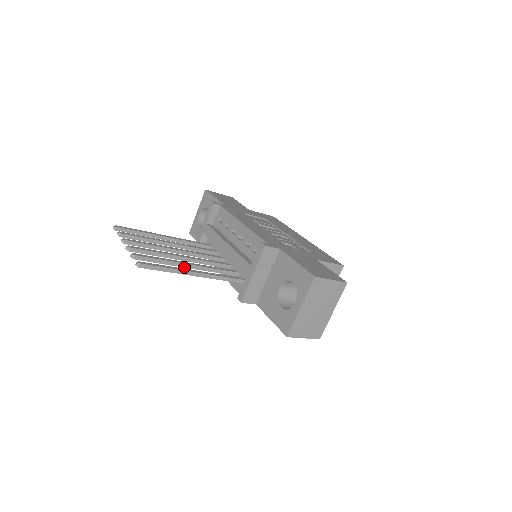
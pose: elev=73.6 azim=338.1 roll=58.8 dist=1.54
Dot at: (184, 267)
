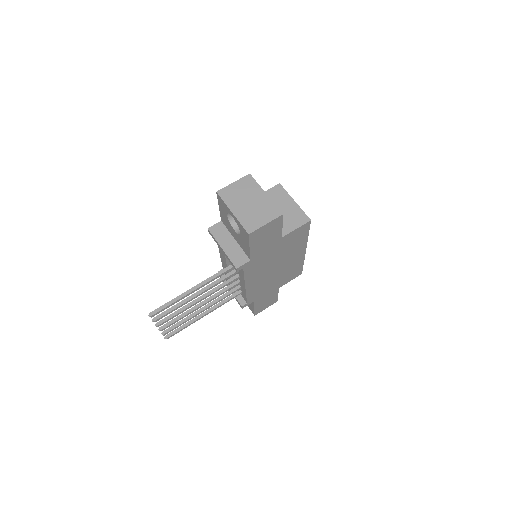
Dot at: (194, 297)
